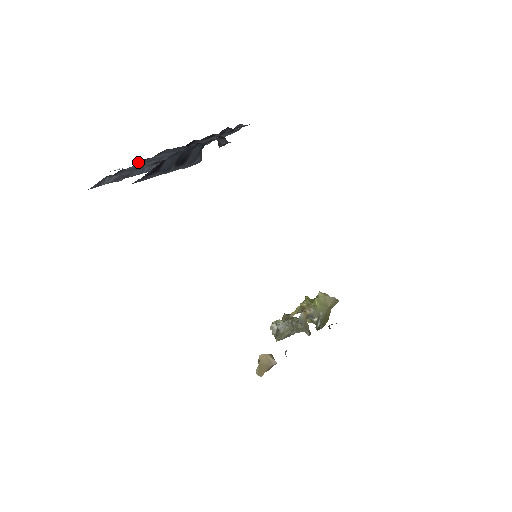
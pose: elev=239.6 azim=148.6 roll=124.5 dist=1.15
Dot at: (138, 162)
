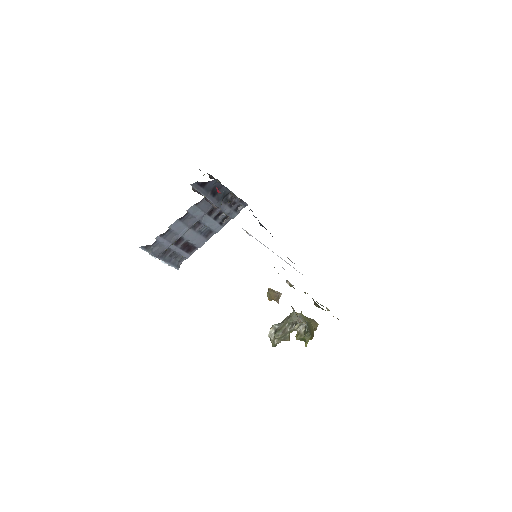
Dot at: (181, 217)
